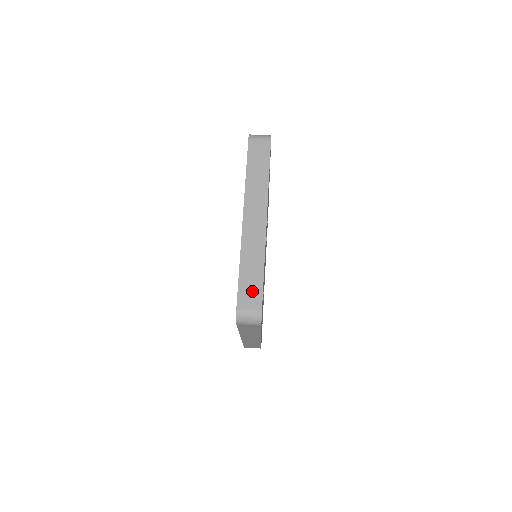
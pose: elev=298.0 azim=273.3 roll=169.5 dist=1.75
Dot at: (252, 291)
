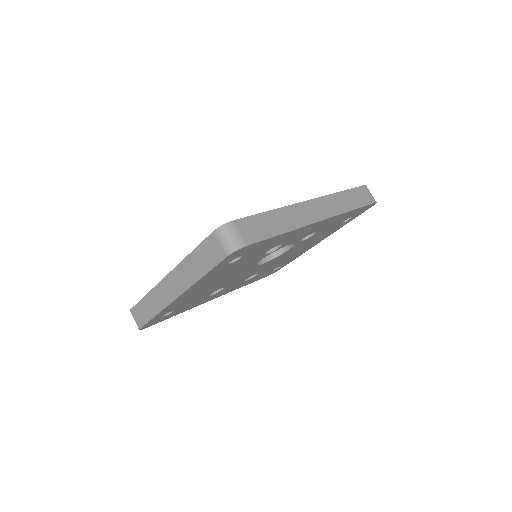
Dot at: (142, 315)
